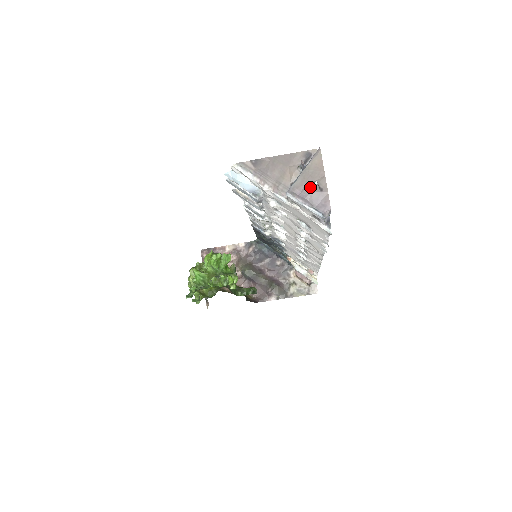
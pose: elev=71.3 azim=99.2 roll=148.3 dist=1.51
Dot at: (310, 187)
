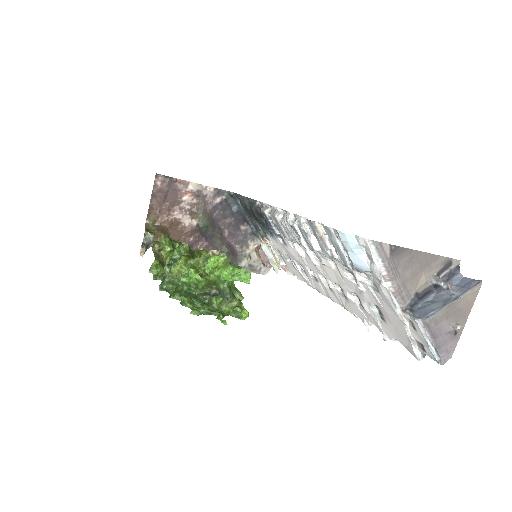
Dot at: (448, 327)
